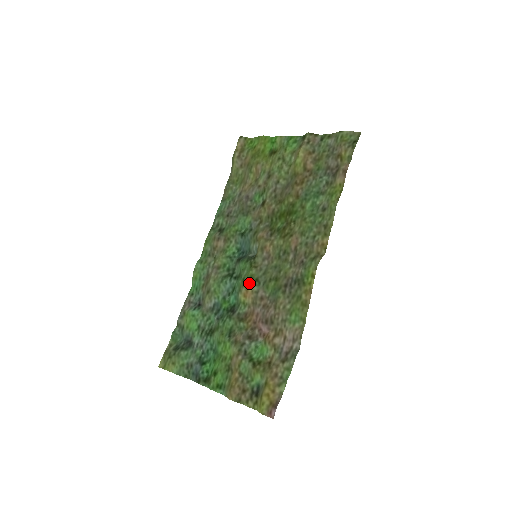
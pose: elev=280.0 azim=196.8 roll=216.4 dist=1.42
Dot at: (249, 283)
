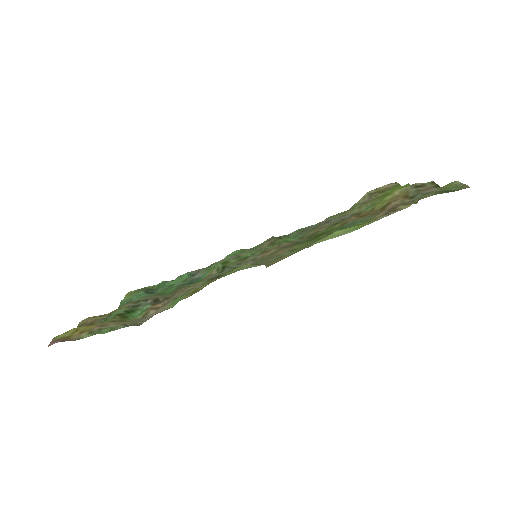
Dot at: (218, 265)
